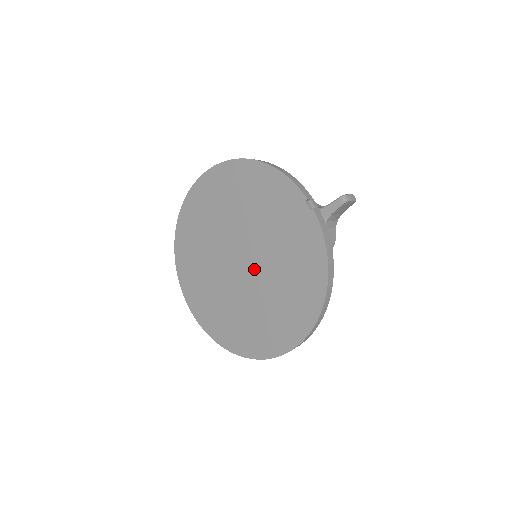
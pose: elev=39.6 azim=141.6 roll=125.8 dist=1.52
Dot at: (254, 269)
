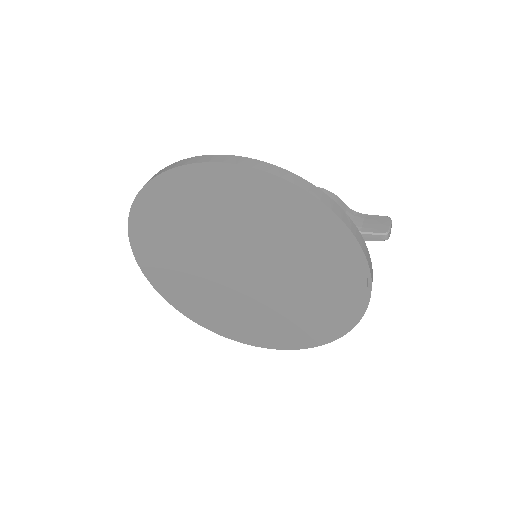
Dot at: (259, 287)
